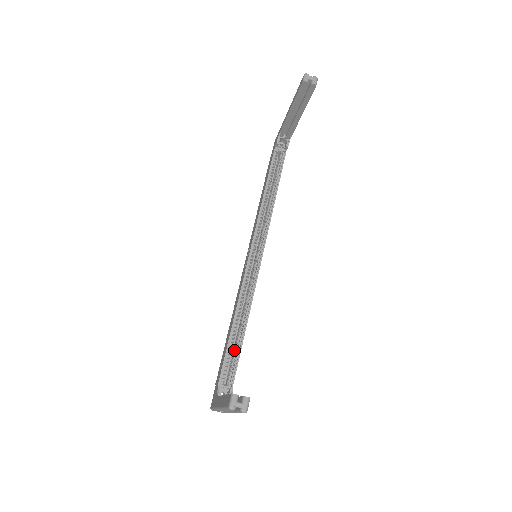
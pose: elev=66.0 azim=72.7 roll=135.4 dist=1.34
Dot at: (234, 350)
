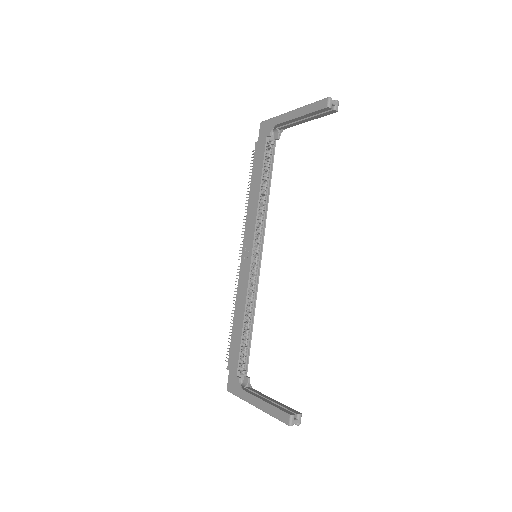
Dot at: (244, 343)
